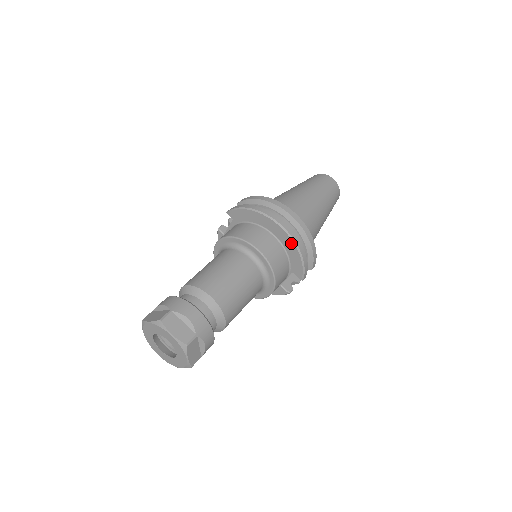
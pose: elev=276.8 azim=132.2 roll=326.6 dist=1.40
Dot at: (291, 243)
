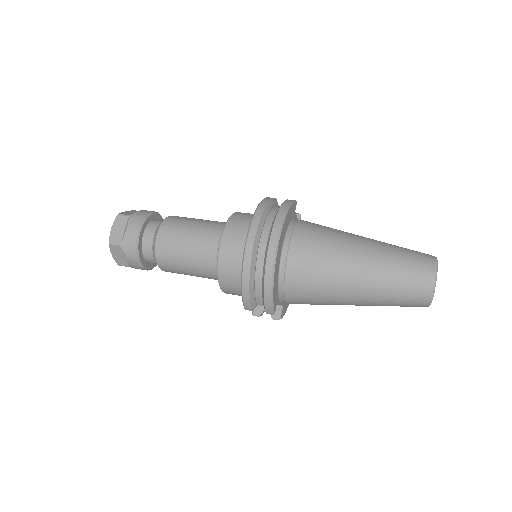
Dot at: (243, 262)
